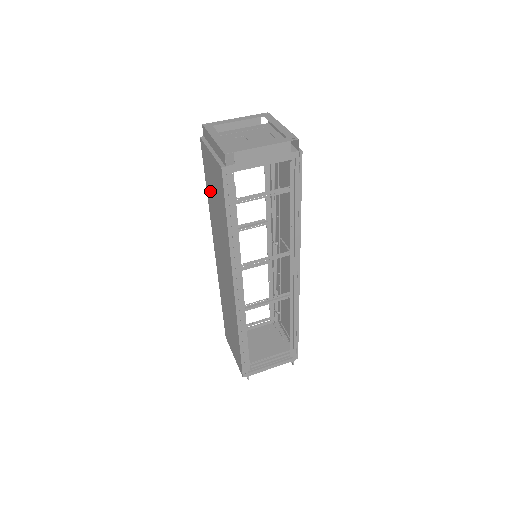
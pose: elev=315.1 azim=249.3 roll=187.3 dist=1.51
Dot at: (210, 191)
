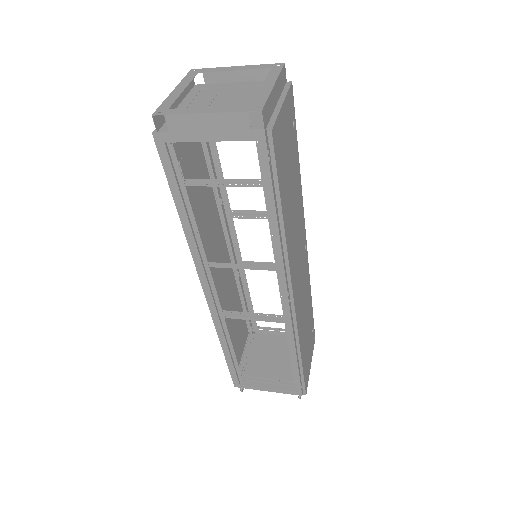
Dot at: (198, 160)
